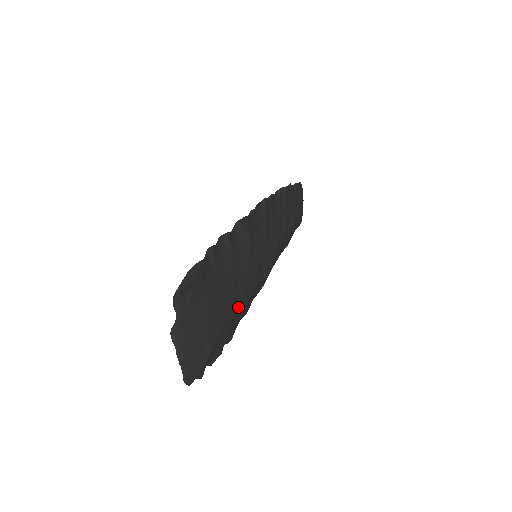
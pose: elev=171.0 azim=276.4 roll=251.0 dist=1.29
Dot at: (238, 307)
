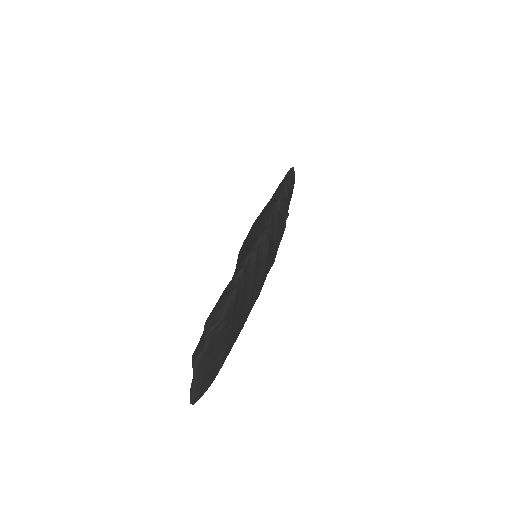
Dot at: occluded
